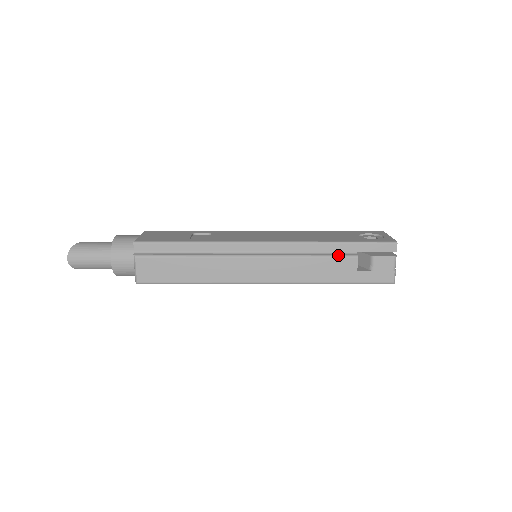
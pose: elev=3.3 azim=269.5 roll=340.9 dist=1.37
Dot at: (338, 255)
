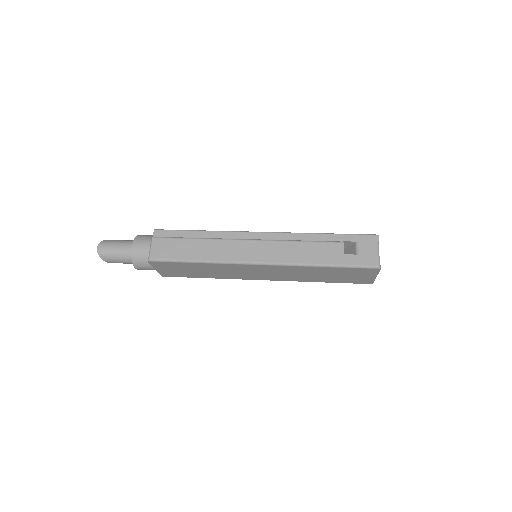
Dot at: (326, 241)
